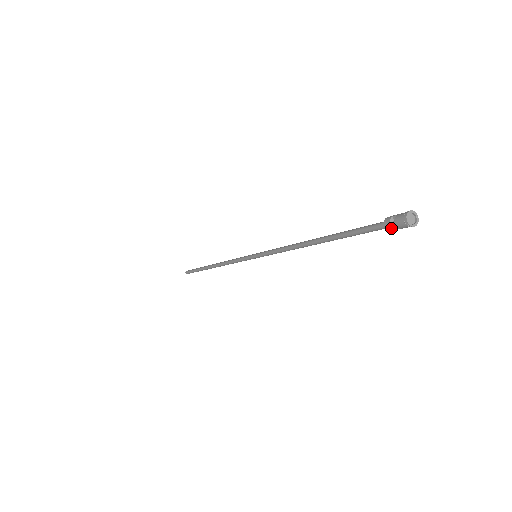
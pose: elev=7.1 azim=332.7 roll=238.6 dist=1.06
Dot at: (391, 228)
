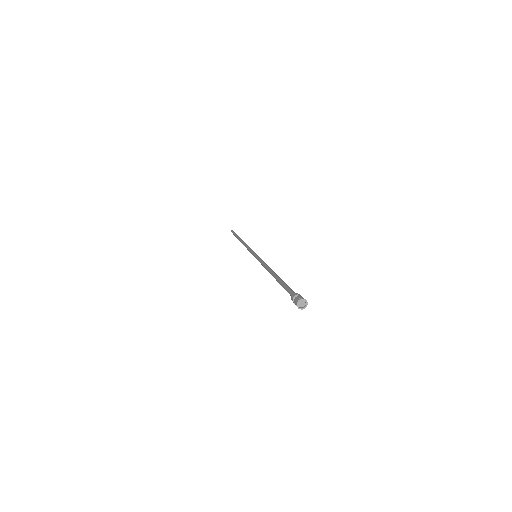
Dot at: (292, 300)
